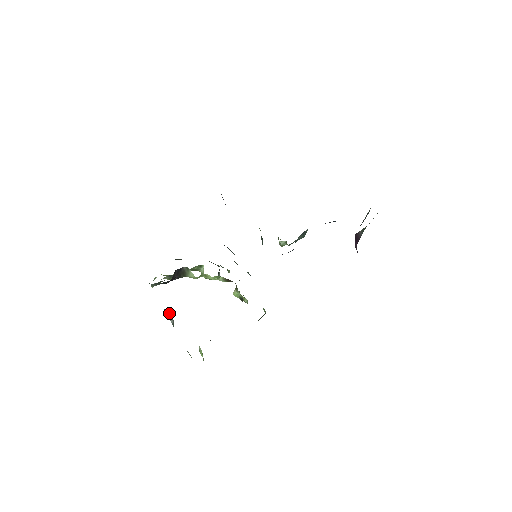
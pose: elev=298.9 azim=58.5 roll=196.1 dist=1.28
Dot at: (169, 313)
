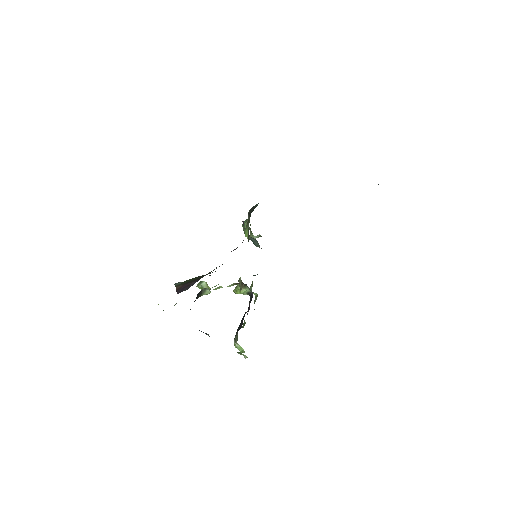
Dot at: (201, 331)
